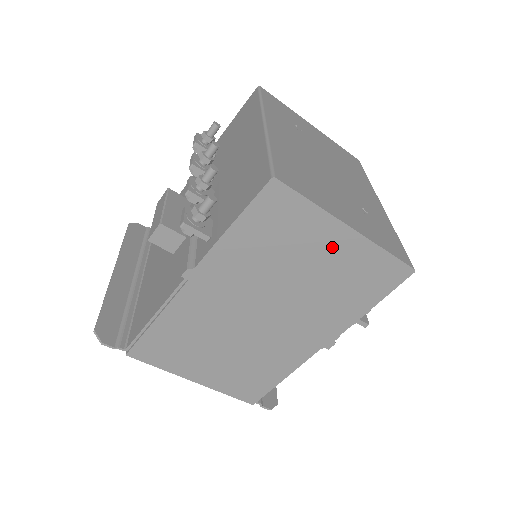
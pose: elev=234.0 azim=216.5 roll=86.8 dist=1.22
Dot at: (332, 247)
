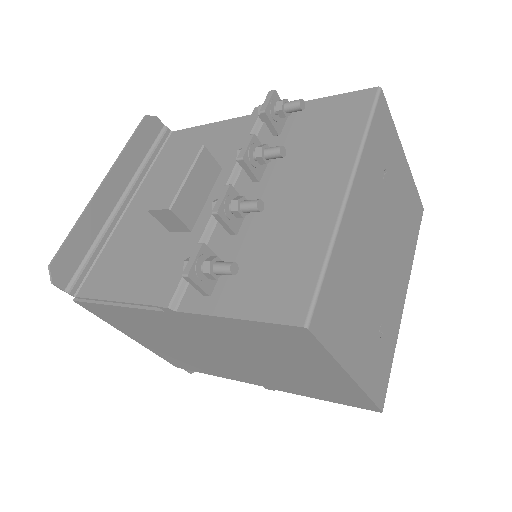
Dot at: (322, 372)
